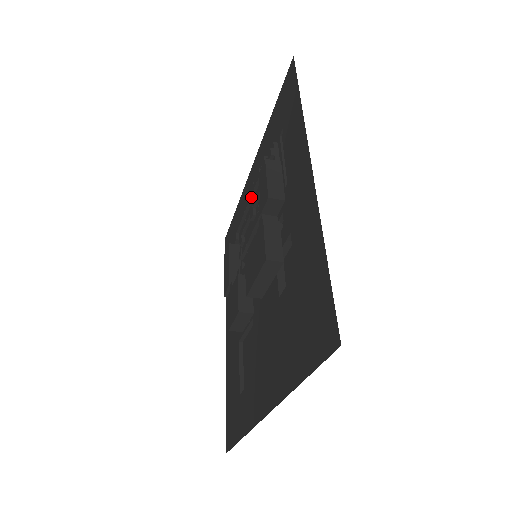
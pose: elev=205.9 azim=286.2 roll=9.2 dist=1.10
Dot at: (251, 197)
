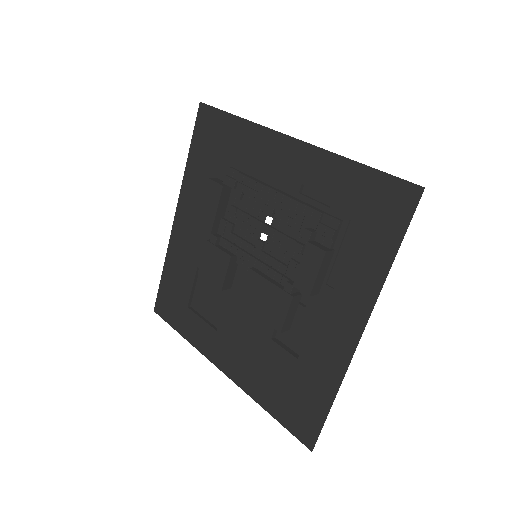
Dot at: (279, 202)
